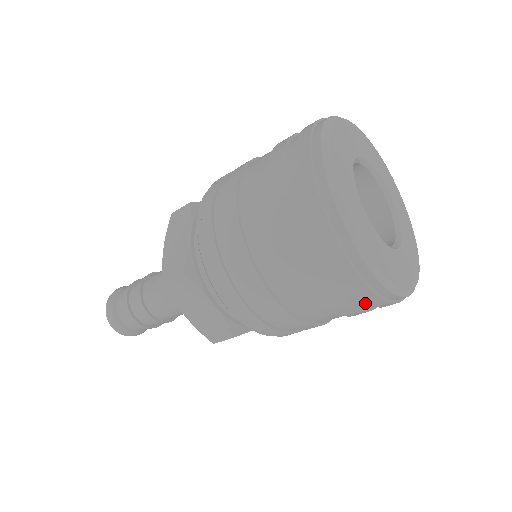
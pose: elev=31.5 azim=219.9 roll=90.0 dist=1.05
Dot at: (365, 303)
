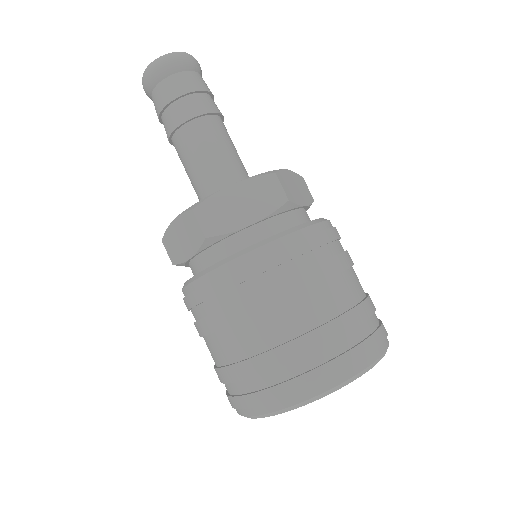
Dot at: occluded
